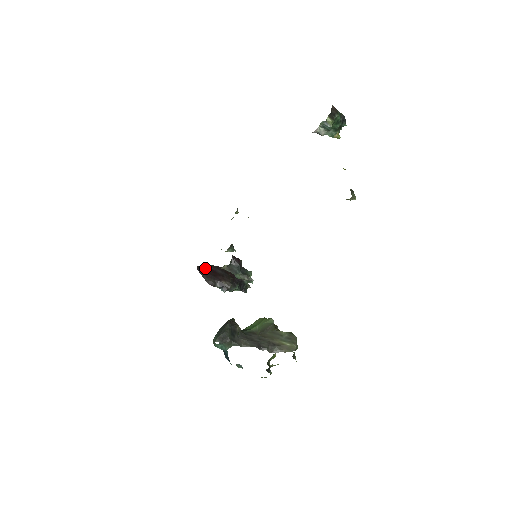
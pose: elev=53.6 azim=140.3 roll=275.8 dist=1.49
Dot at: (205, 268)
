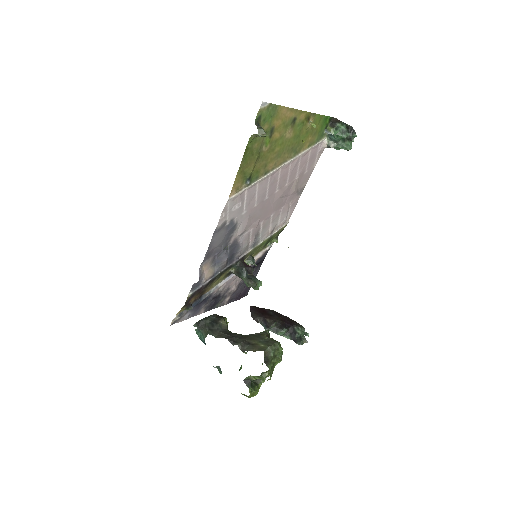
Dot at: (259, 308)
